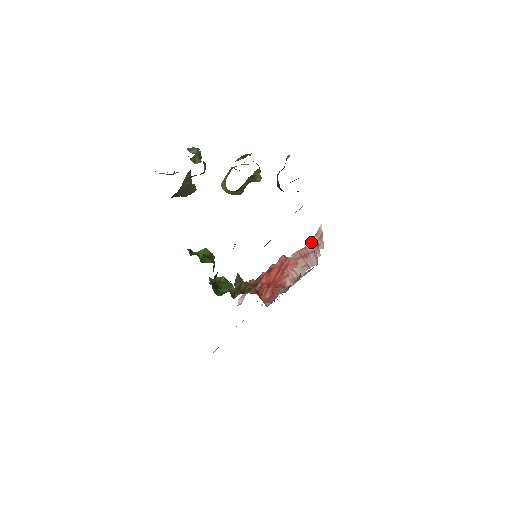
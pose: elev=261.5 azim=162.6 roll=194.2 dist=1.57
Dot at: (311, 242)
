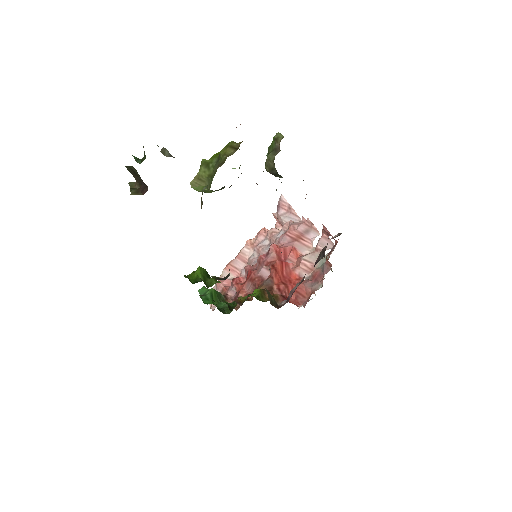
Dot at: (276, 217)
